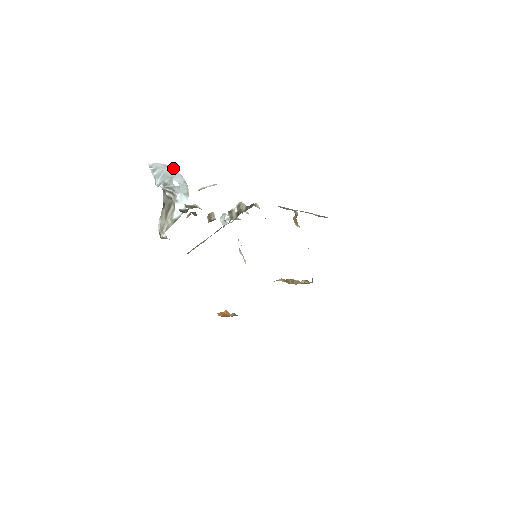
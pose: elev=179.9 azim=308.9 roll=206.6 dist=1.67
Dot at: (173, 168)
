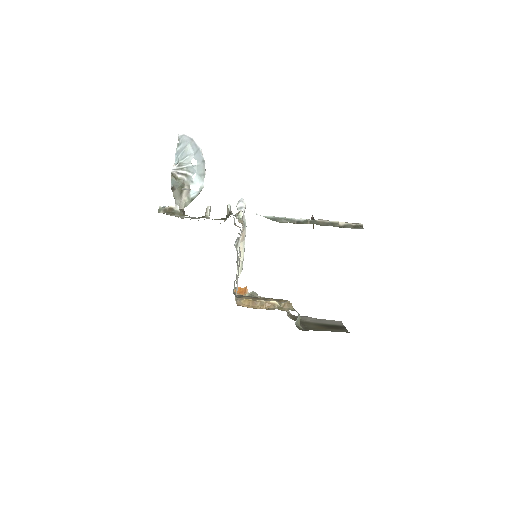
Dot at: (196, 143)
